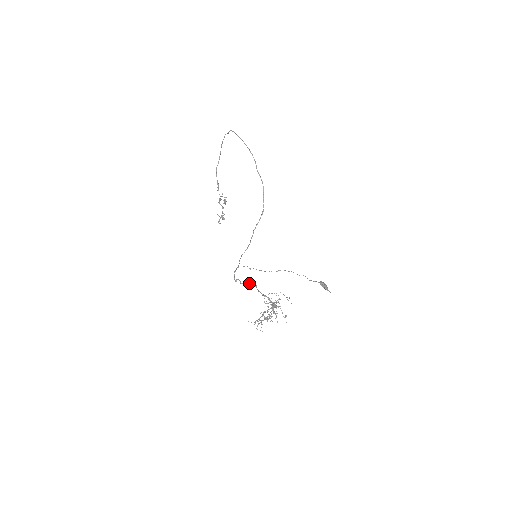
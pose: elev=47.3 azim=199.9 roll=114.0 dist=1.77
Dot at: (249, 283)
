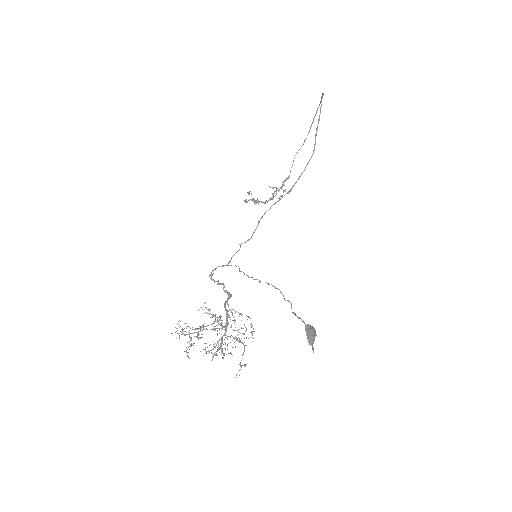
Dot at: occluded
